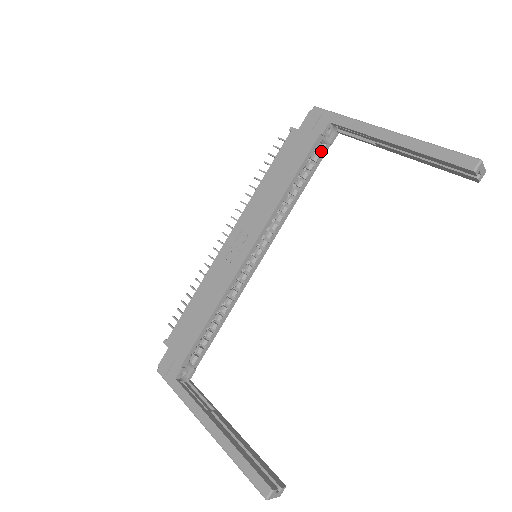
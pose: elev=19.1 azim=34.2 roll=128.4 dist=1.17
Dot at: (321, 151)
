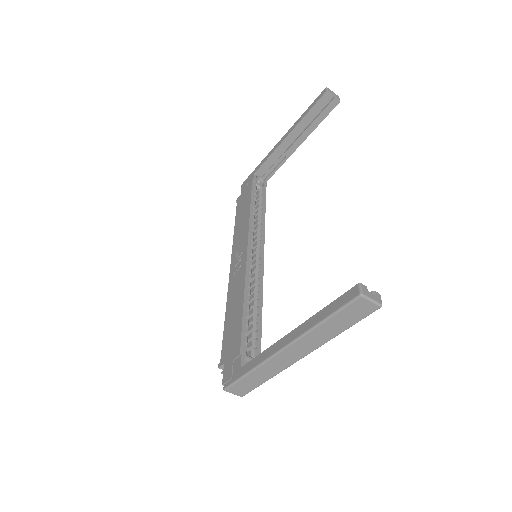
Dot at: (261, 192)
